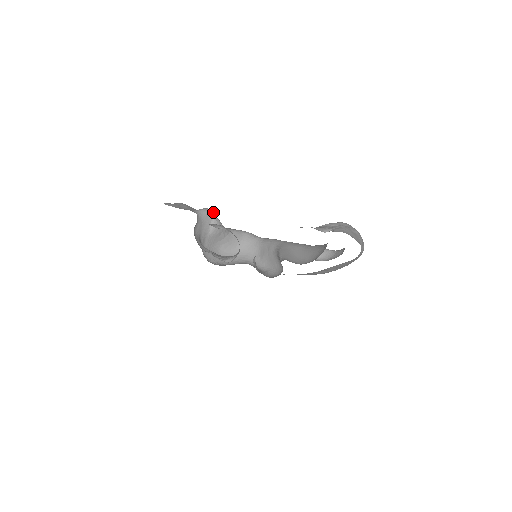
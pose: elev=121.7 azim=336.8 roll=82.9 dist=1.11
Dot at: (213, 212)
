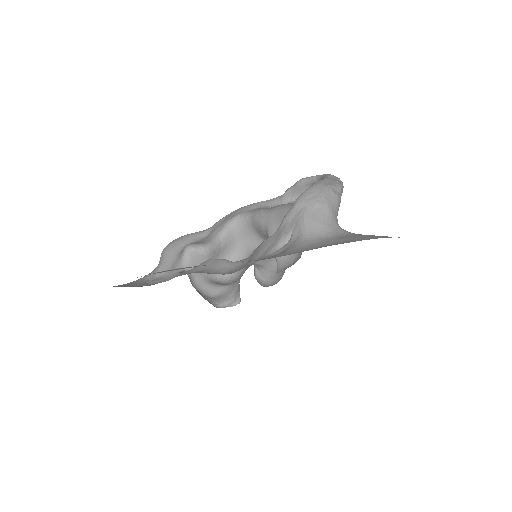
Dot at: (192, 246)
